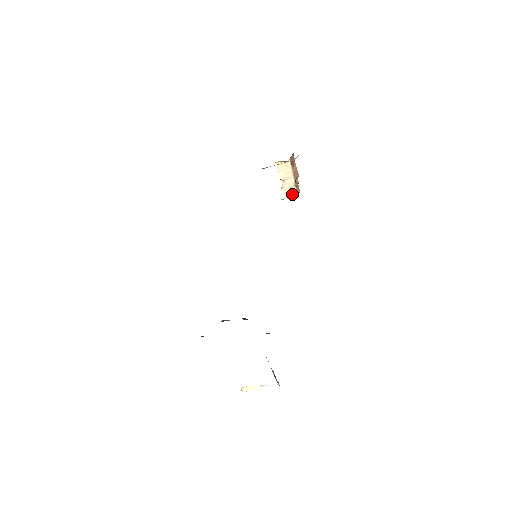
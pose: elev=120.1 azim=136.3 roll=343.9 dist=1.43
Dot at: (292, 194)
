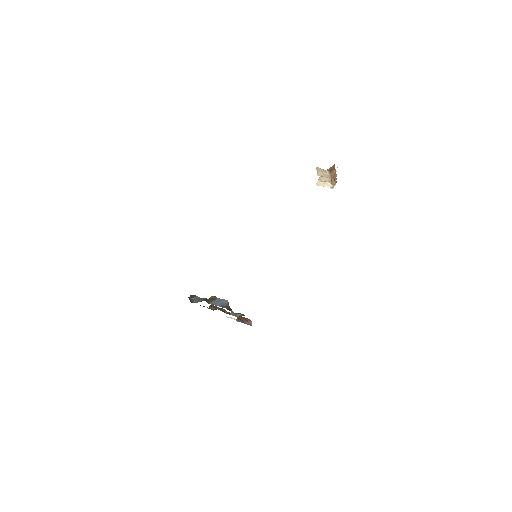
Dot at: (327, 186)
